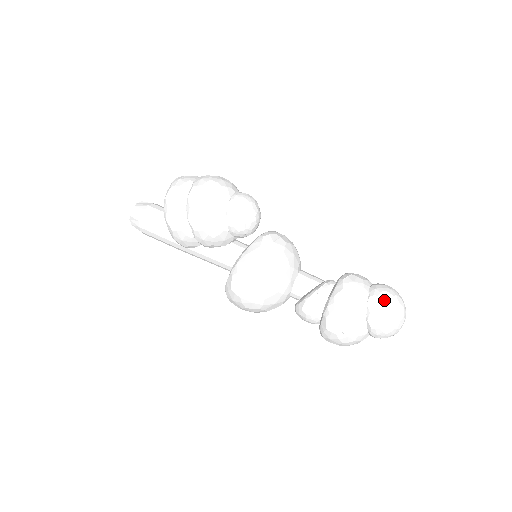
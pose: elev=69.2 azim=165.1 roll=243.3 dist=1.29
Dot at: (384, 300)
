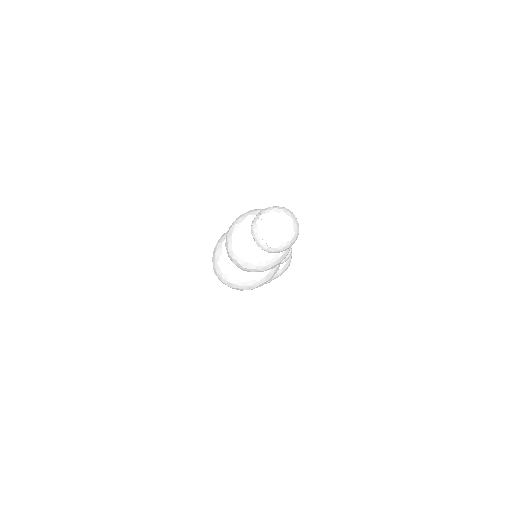
Dot at: occluded
